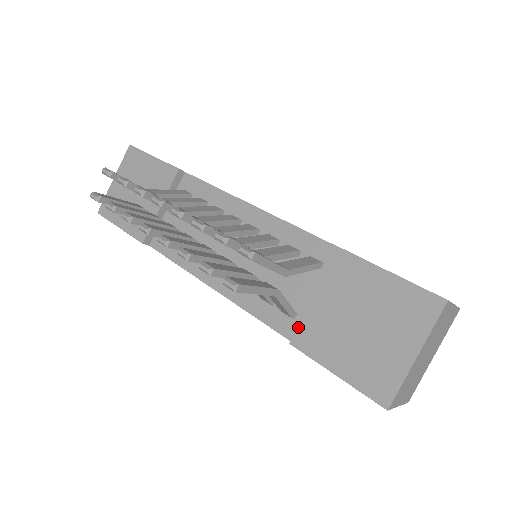
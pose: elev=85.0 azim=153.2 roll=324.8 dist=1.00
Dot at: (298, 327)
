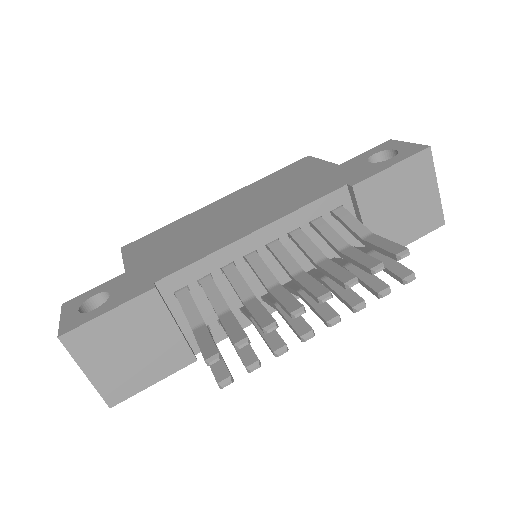
Dot at: occluded
